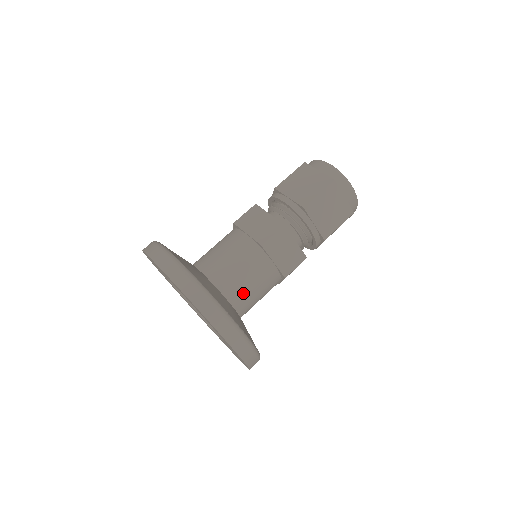
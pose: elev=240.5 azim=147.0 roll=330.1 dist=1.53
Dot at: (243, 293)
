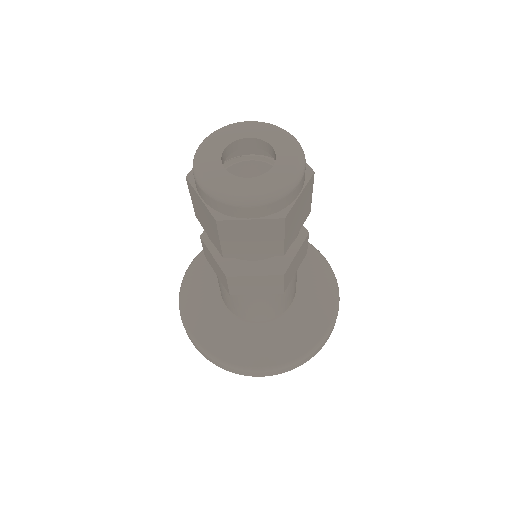
Dot at: (262, 314)
